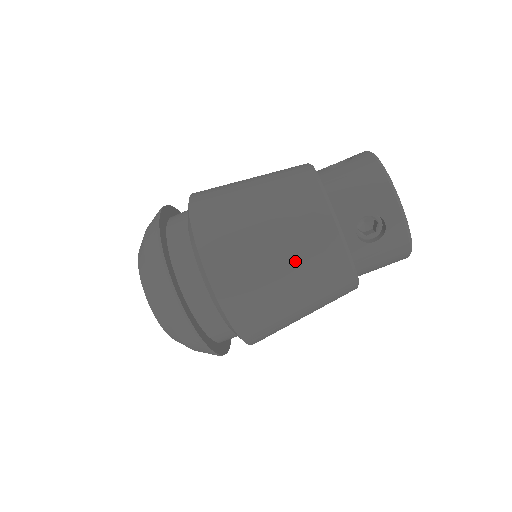
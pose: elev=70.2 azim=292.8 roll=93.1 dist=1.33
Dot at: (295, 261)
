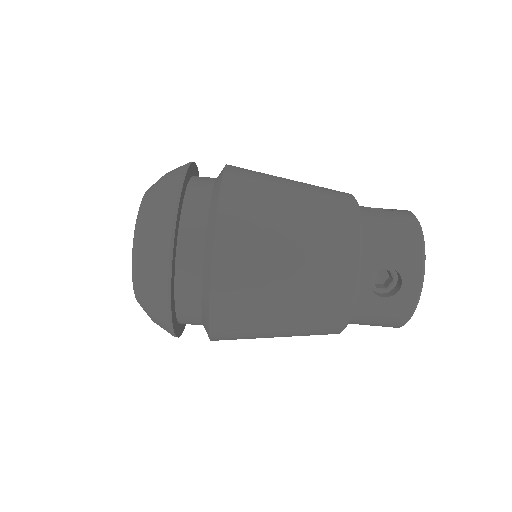
Dot at: (305, 277)
